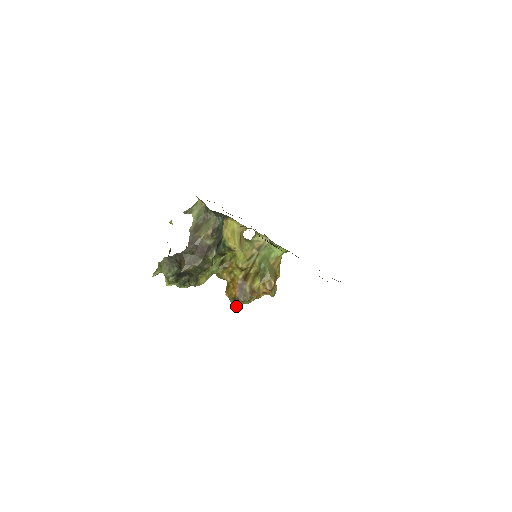
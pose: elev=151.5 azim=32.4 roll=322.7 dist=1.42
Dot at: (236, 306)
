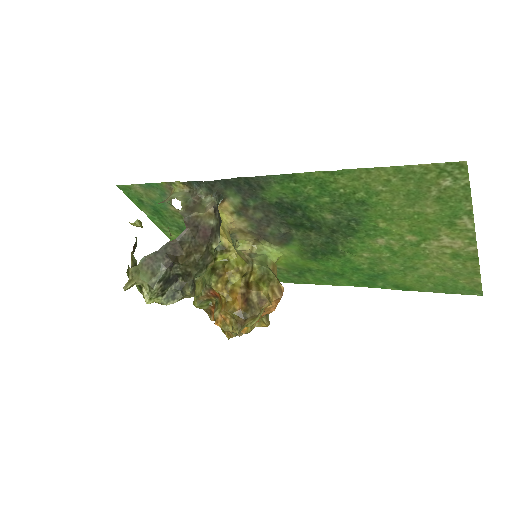
Dot at: (239, 329)
